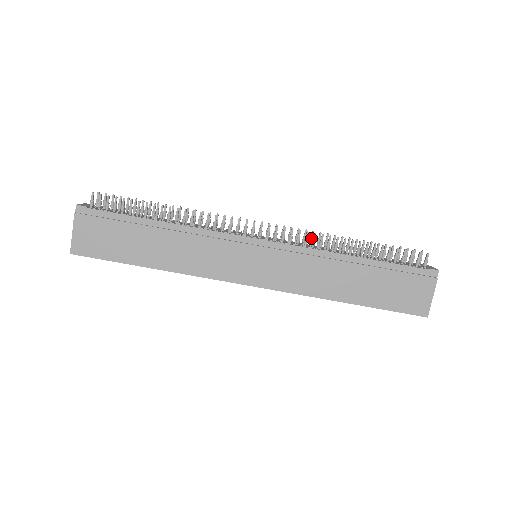
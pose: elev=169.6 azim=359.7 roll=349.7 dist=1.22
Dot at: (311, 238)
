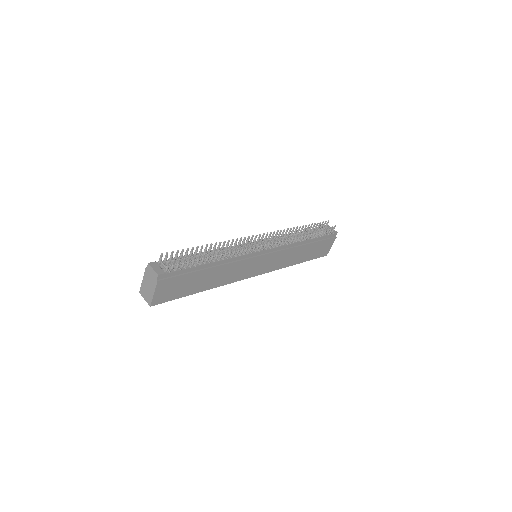
Dot at: (283, 234)
